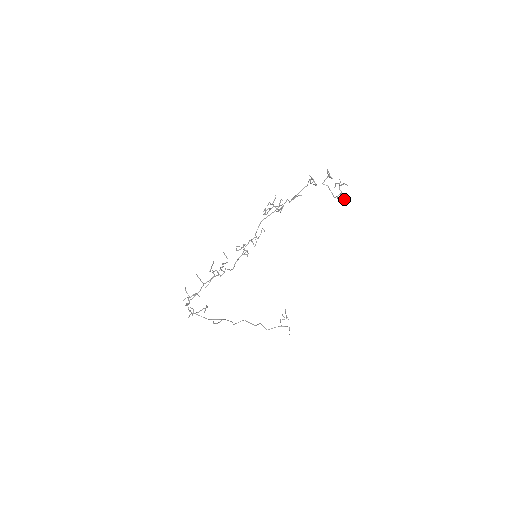
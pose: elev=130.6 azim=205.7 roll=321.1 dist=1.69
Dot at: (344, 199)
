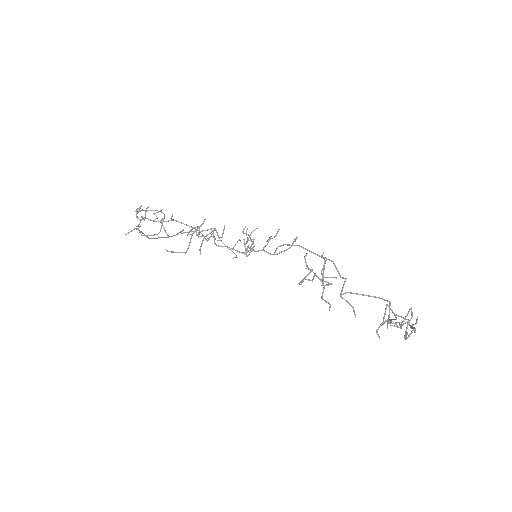
Dot at: (396, 322)
